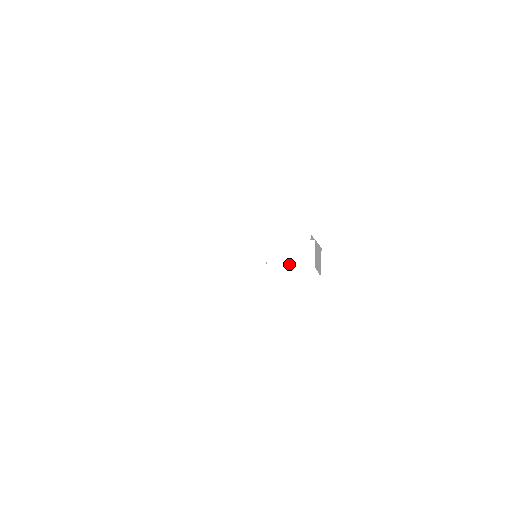
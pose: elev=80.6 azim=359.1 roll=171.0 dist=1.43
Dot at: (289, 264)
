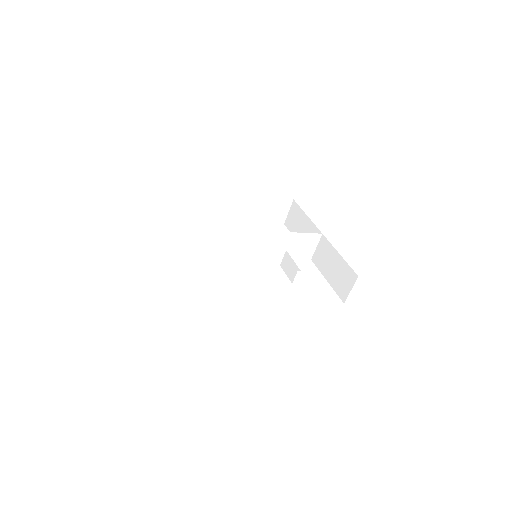
Dot at: occluded
